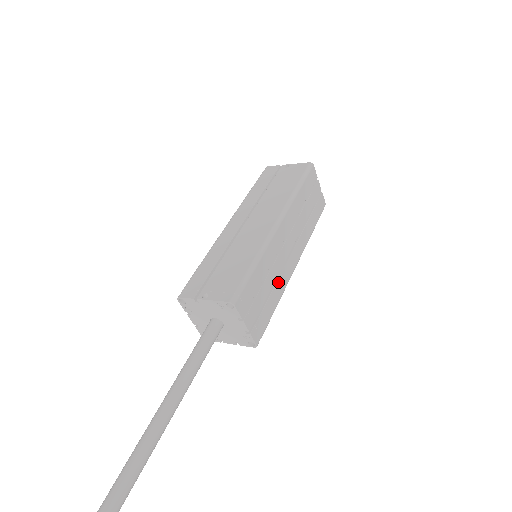
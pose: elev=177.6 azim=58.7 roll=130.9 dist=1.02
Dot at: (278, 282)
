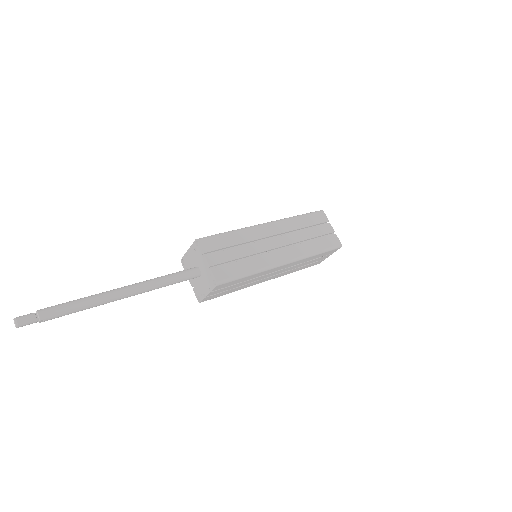
Dot at: (256, 258)
